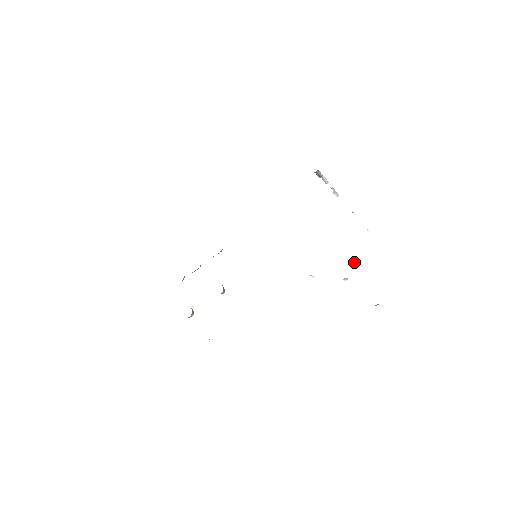
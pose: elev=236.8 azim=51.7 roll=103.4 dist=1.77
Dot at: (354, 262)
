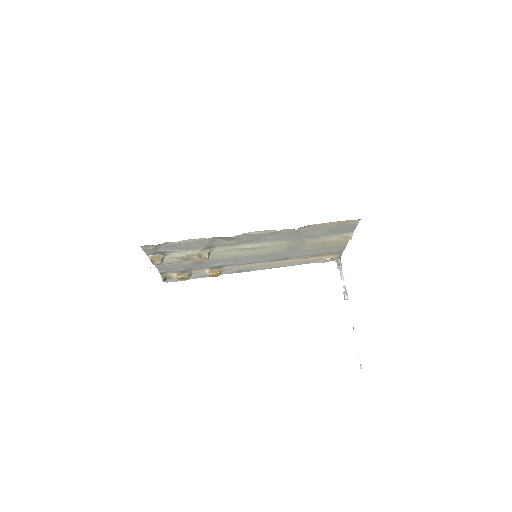
Dot at: (356, 251)
